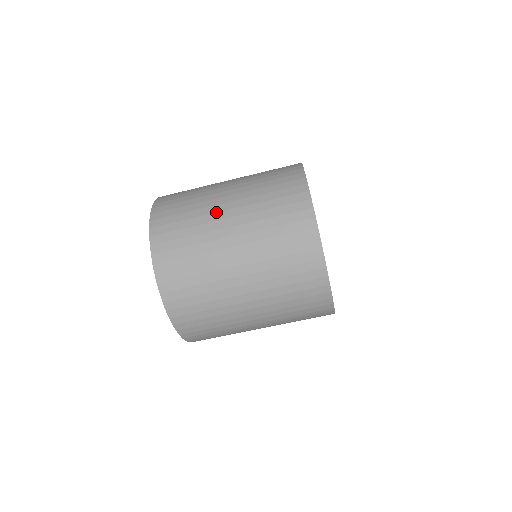
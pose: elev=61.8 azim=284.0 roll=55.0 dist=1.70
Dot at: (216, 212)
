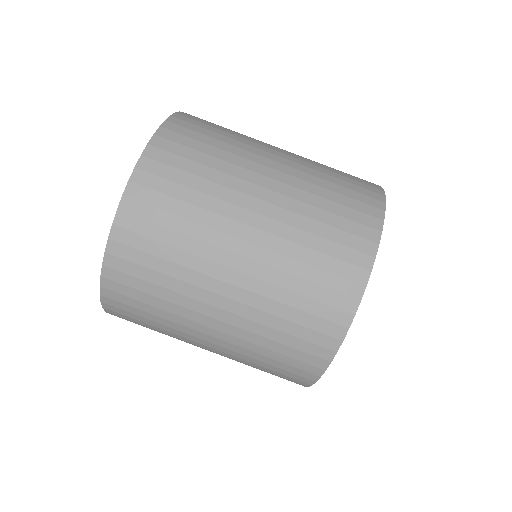
Dot at: (260, 155)
